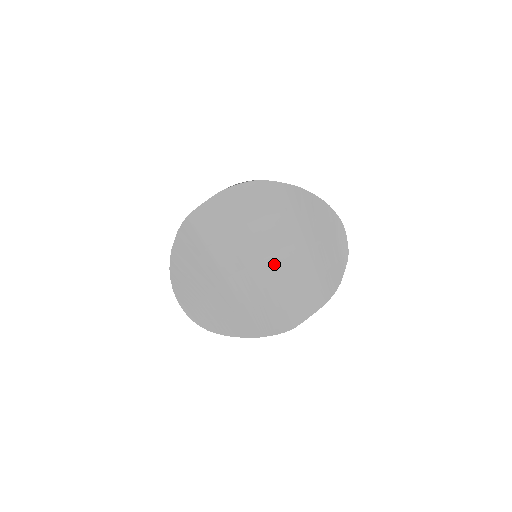
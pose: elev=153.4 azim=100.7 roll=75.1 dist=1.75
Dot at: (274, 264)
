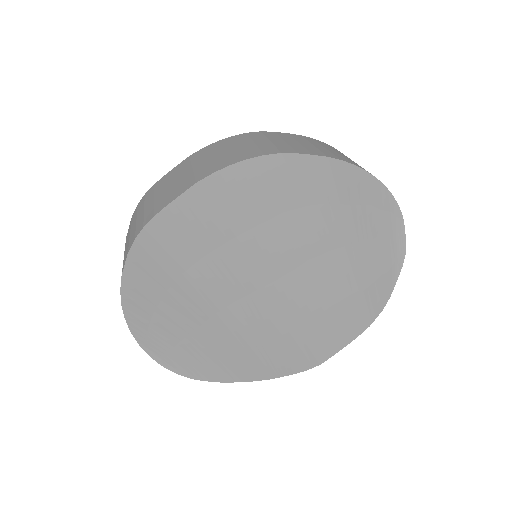
Dot at: (294, 285)
